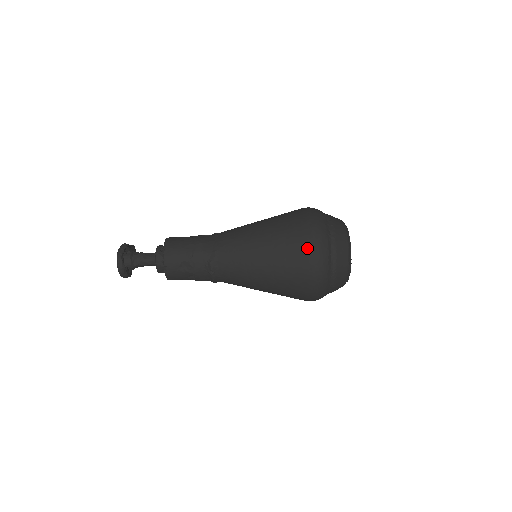
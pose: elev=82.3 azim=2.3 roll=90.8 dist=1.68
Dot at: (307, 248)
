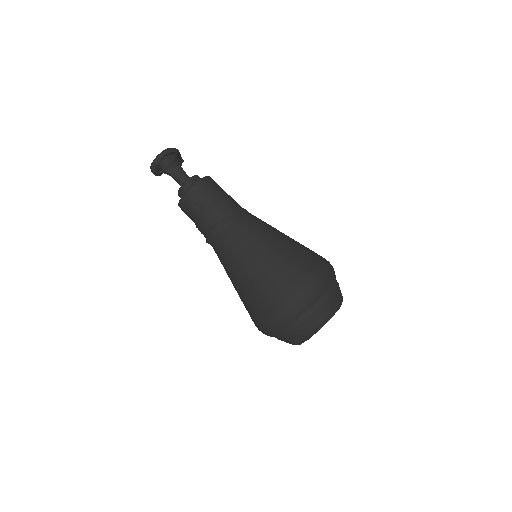
Dot at: (296, 286)
